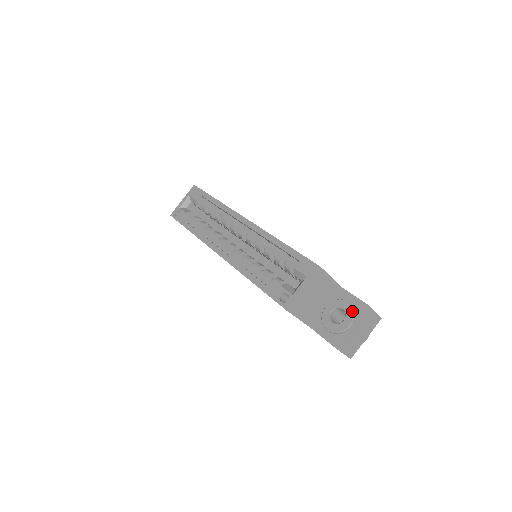
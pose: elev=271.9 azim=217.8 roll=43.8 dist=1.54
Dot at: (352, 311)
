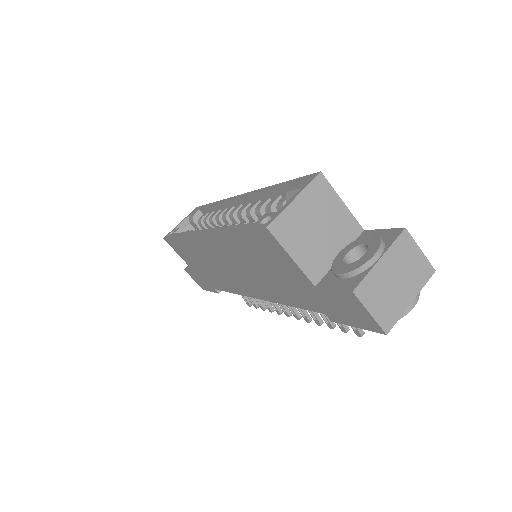
Dot at: (378, 239)
